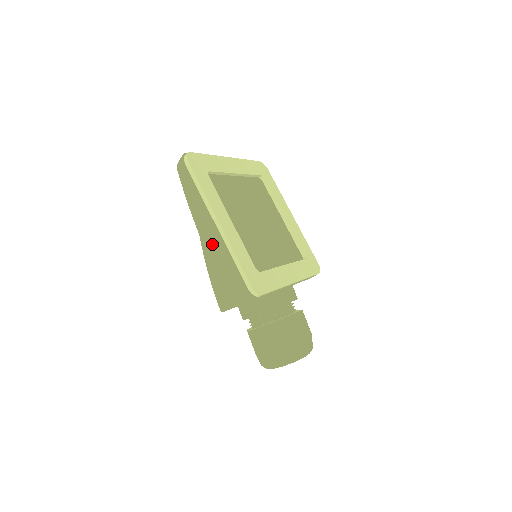
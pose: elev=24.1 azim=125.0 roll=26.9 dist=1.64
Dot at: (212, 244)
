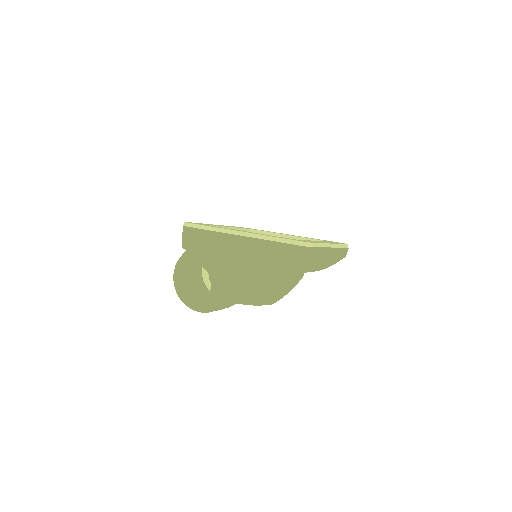
Dot at: occluded
